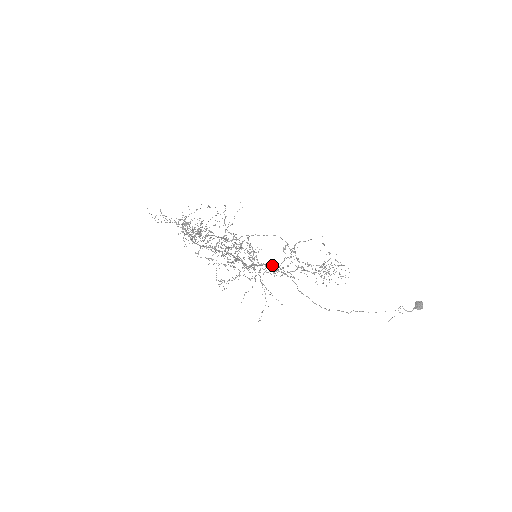
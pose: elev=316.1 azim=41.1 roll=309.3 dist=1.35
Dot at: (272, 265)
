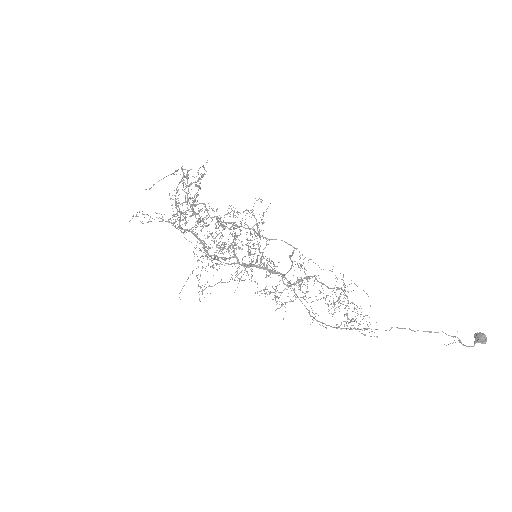
Dot at: occluded
